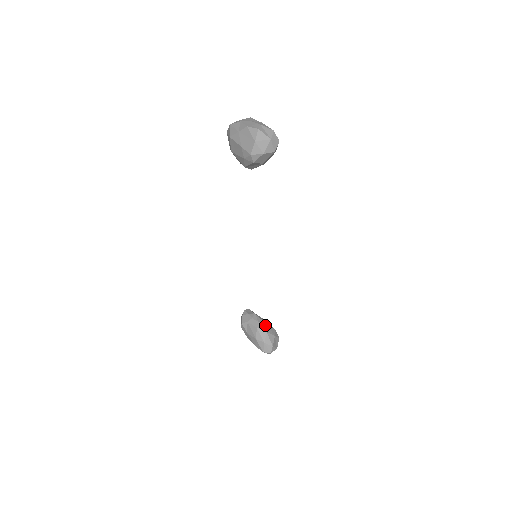
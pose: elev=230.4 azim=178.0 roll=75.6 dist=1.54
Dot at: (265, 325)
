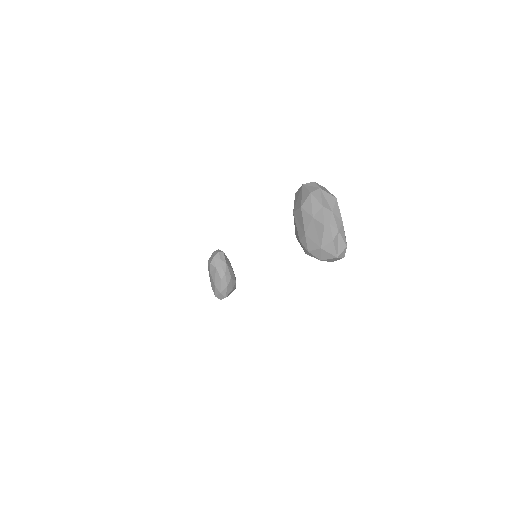
Dot at: (229, 279)
